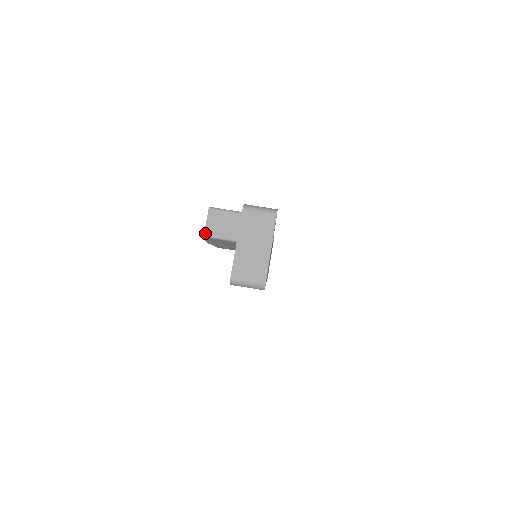
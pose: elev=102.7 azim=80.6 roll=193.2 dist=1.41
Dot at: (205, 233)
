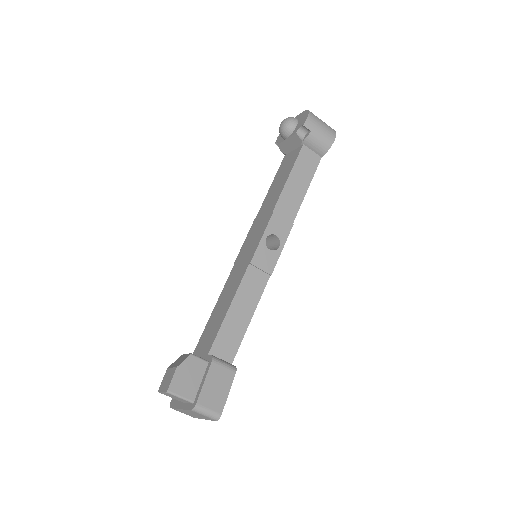
Dot at: occluded
